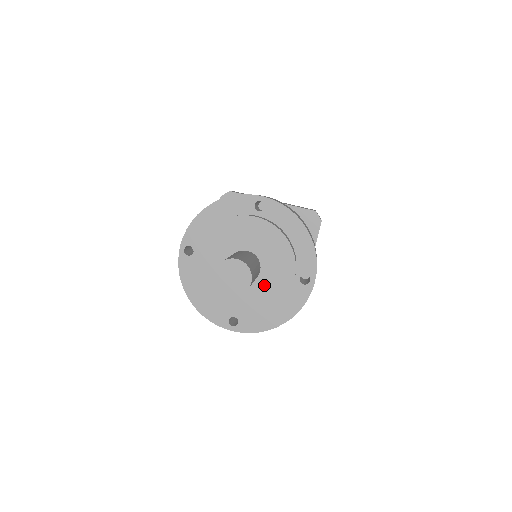
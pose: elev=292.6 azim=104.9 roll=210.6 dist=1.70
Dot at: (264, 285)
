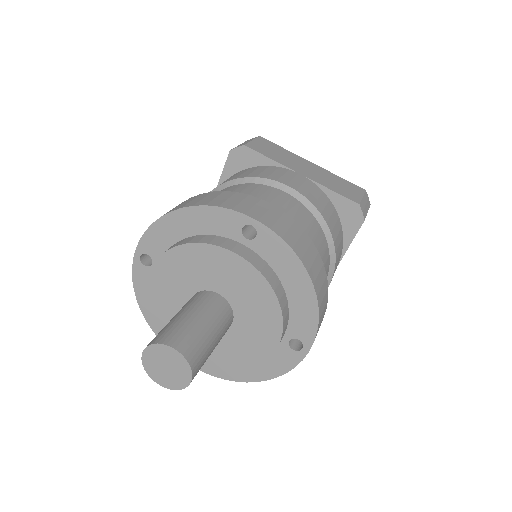
Dot at: (235, 341)
